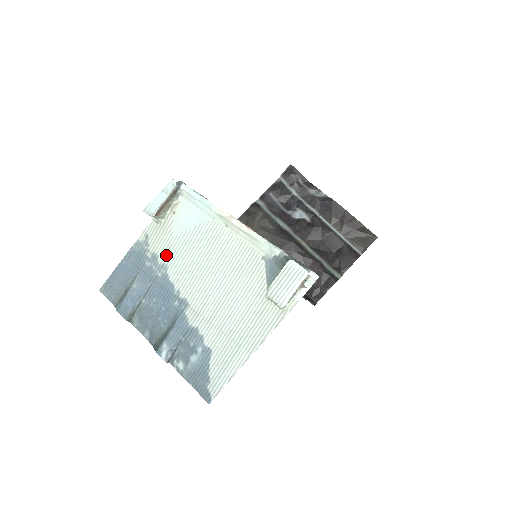
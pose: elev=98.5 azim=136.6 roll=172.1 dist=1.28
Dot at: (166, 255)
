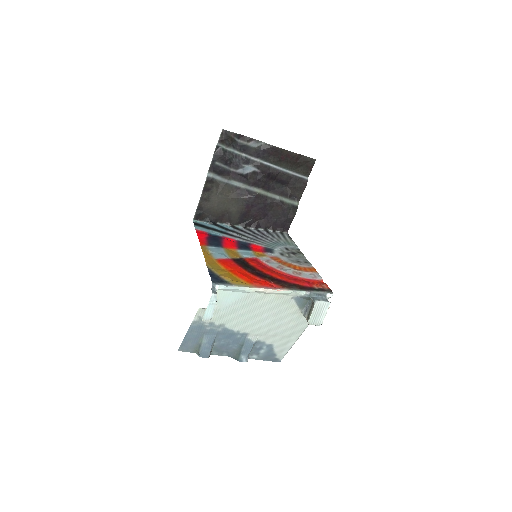
Dot at: (220, 320)
